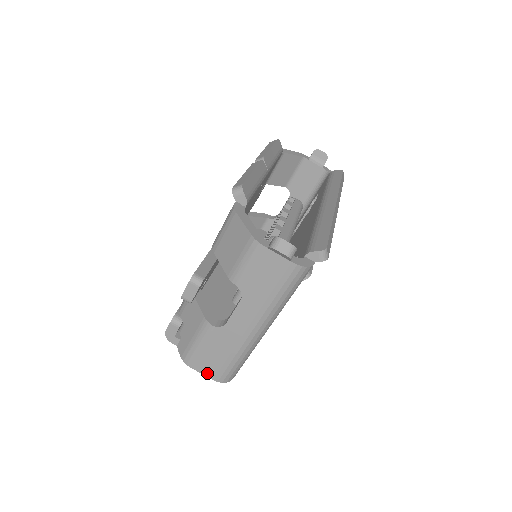
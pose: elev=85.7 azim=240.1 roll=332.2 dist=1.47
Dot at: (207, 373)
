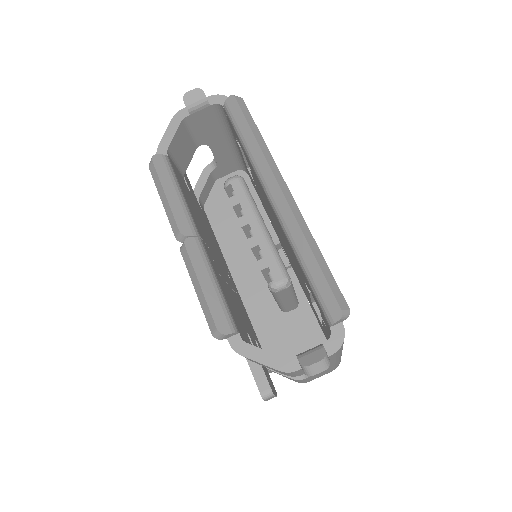
Dot at: occluded
